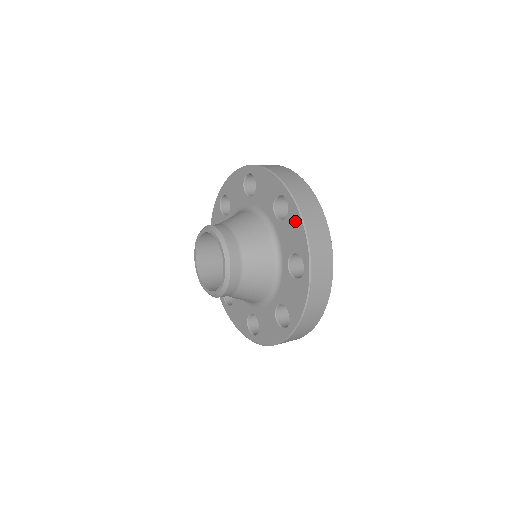
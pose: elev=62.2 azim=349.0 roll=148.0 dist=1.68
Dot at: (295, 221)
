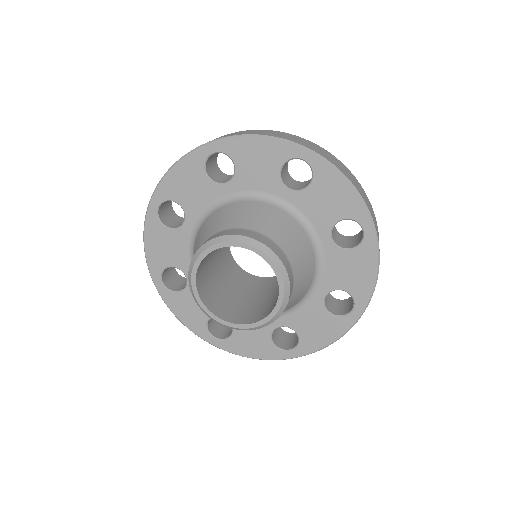
Dot at: (331, 181)
